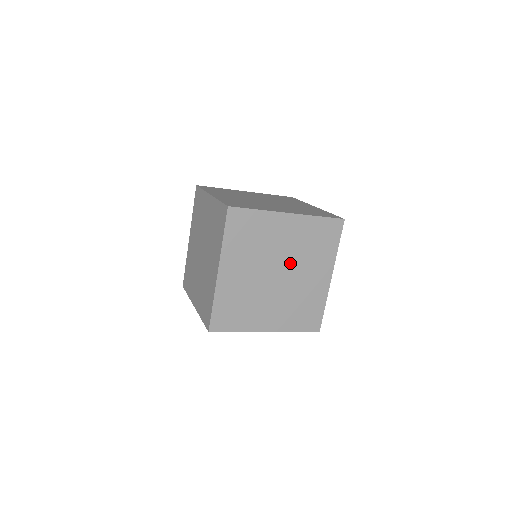
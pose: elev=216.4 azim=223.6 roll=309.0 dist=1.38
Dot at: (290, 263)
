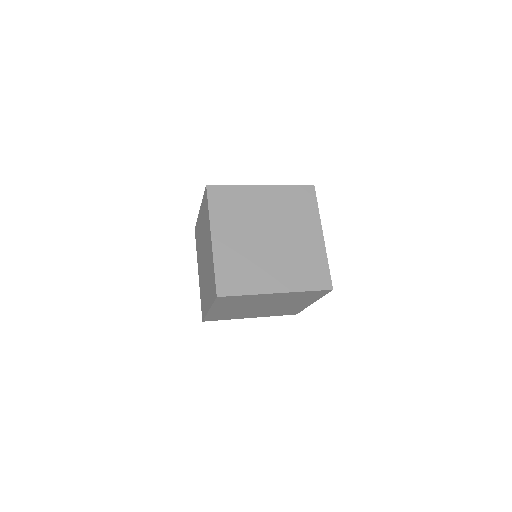
Dot at: (277, 226)
